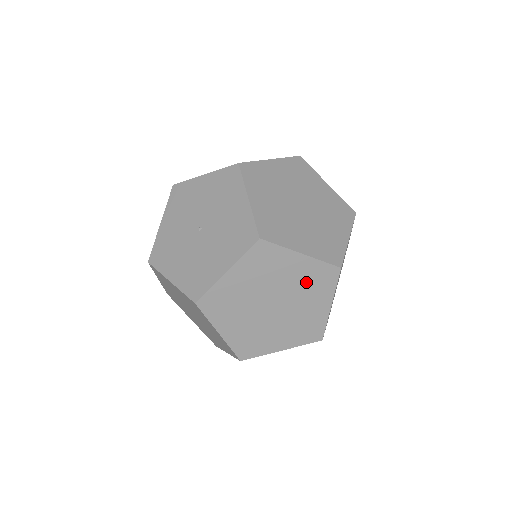
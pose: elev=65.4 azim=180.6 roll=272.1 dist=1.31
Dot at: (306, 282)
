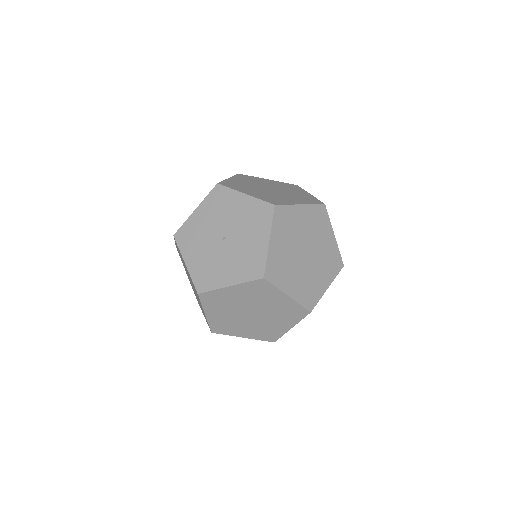
Dot at: (282, 311)
